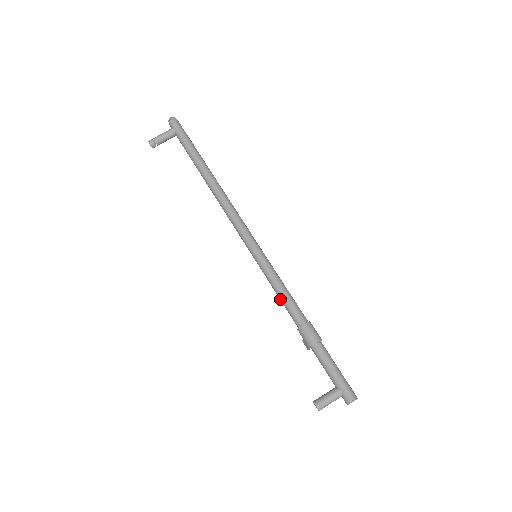
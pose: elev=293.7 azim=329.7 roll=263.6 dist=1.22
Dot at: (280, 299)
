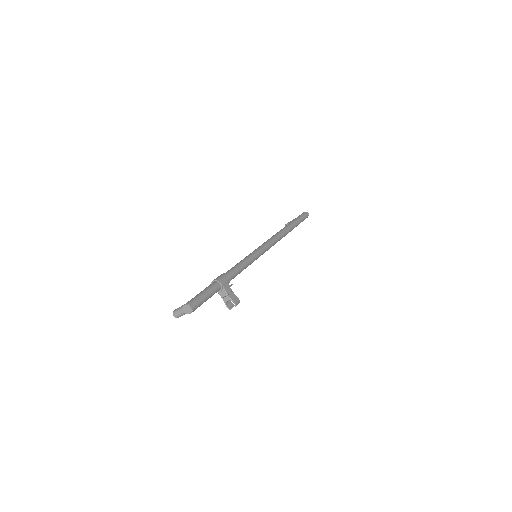
Dot at: occluded
